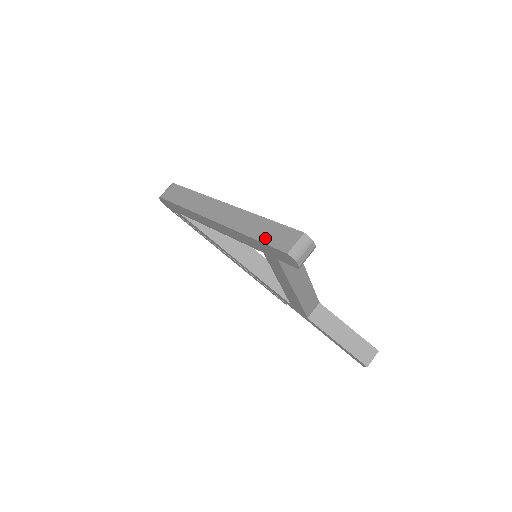
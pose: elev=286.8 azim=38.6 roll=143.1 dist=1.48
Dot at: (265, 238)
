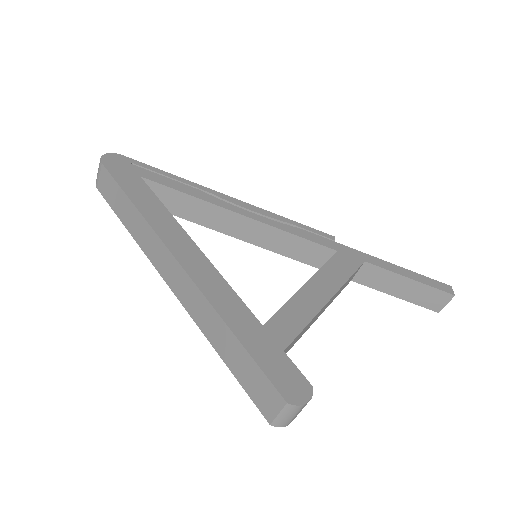
Dot at: (238, 374)
